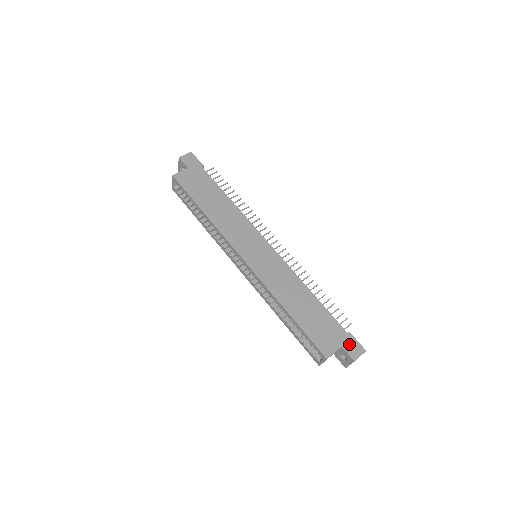
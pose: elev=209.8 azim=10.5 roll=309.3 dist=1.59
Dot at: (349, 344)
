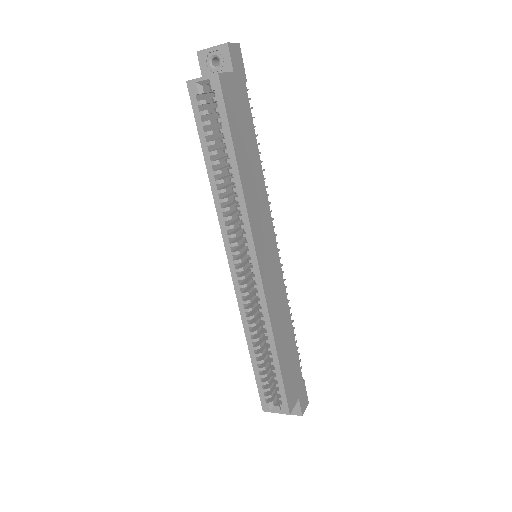
Dot at: (302, 395)
